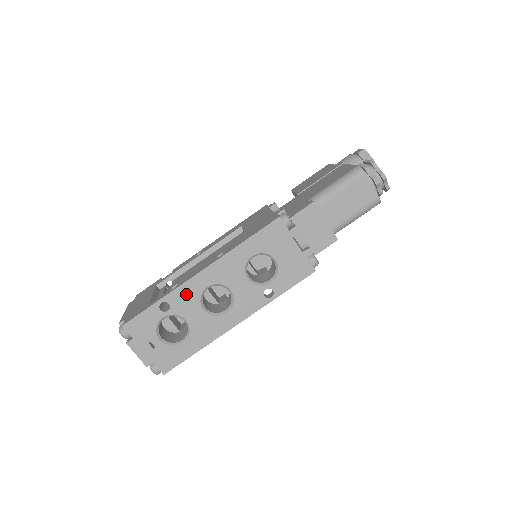
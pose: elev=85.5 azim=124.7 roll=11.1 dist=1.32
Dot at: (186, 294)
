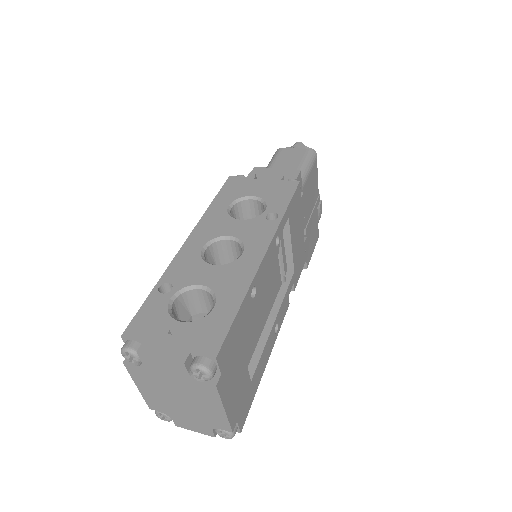
Dot at: (183, 265)
